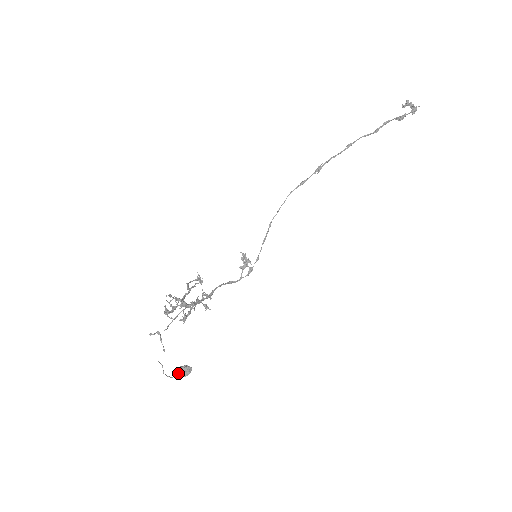
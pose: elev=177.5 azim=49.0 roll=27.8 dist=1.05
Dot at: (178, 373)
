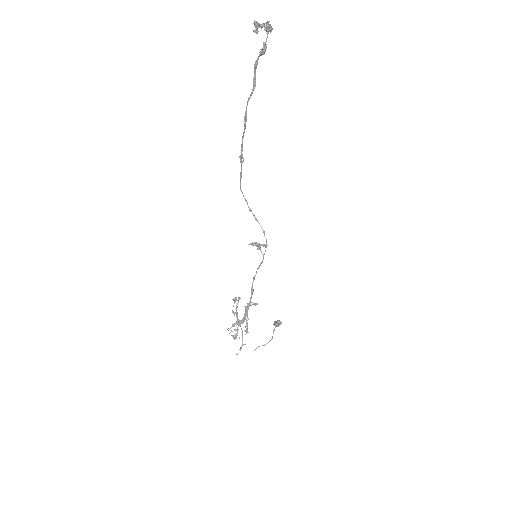
Dot at: (275, 326)
